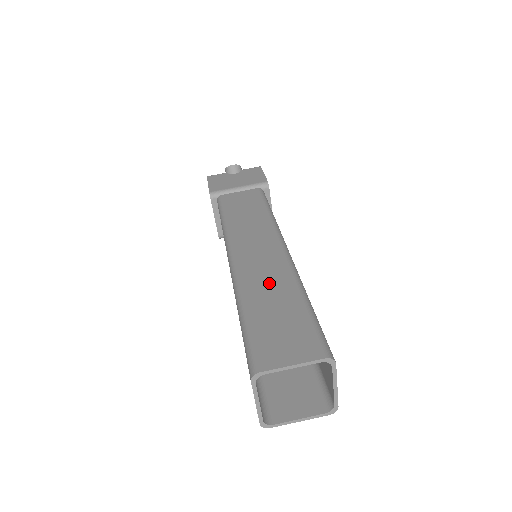
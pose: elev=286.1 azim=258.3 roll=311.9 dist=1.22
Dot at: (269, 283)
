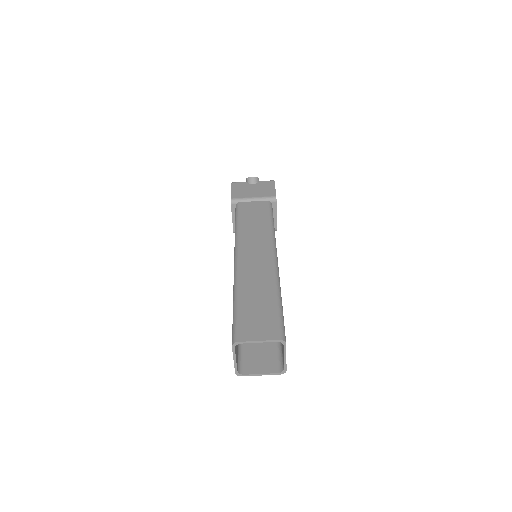
Dot at: (257, 282)
